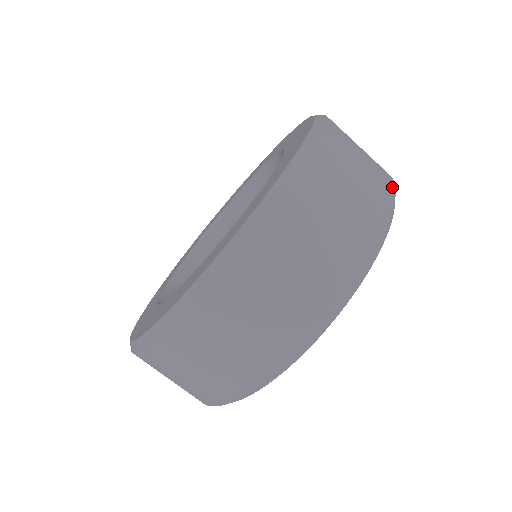
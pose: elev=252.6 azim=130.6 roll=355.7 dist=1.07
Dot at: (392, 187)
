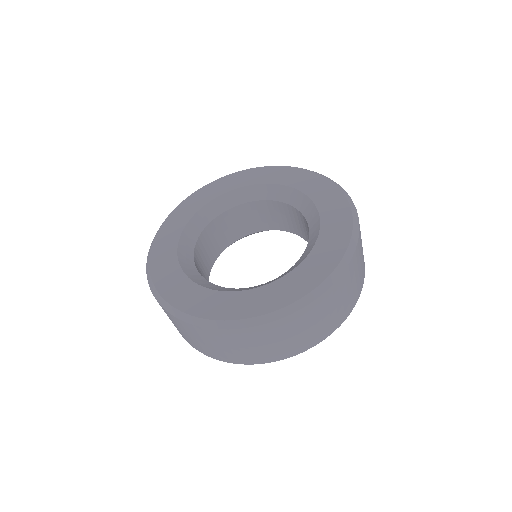
Dot at: (301, 351)
